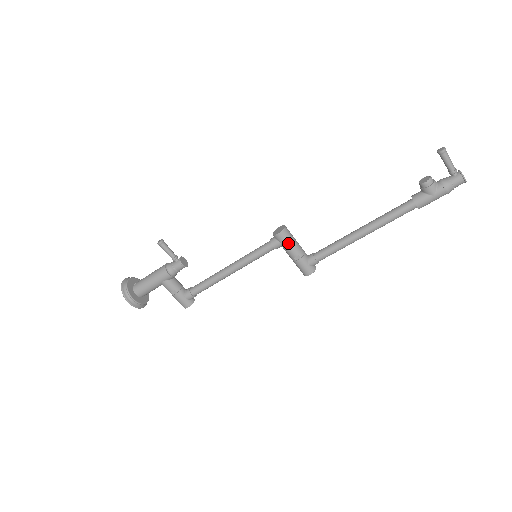
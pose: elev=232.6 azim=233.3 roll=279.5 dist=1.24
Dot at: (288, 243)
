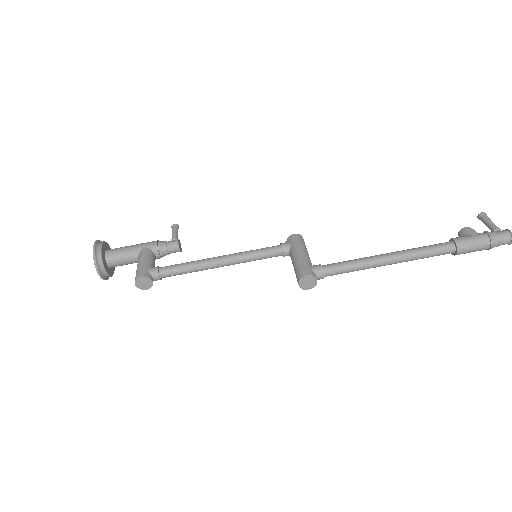
Dot at: (299, 243)
